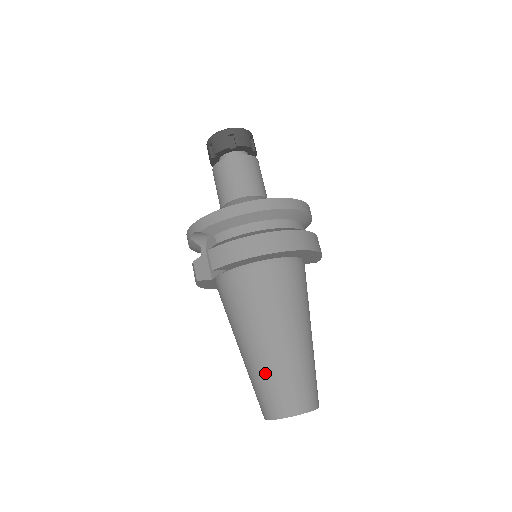
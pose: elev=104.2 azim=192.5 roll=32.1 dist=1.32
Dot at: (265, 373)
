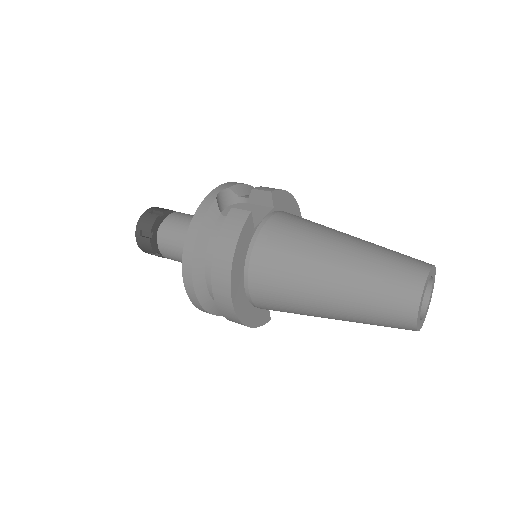
Dot at: (381, 247)
